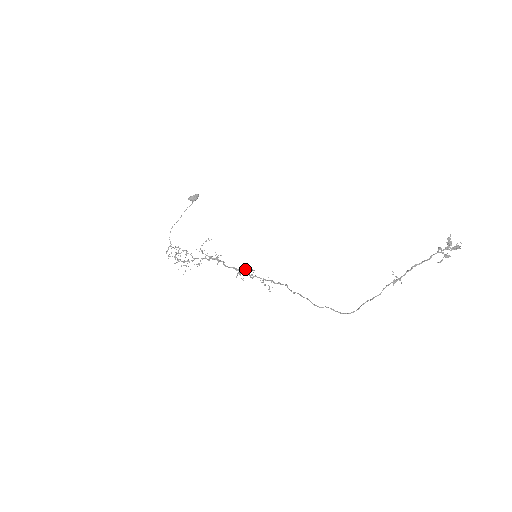
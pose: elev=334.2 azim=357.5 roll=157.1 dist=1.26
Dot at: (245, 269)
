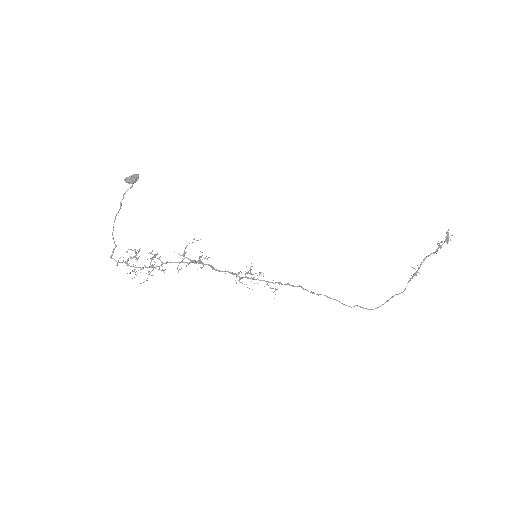
Dot at: (251, 273)
